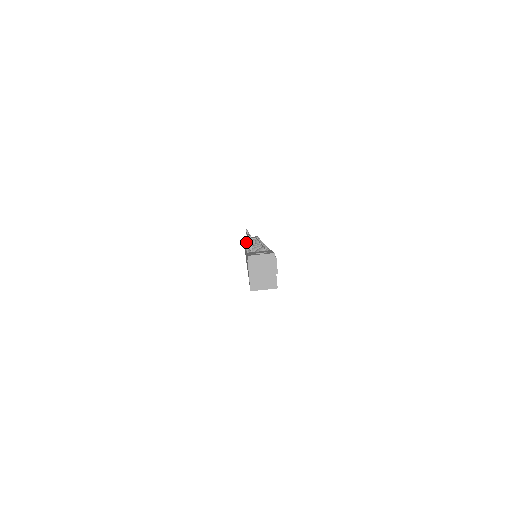
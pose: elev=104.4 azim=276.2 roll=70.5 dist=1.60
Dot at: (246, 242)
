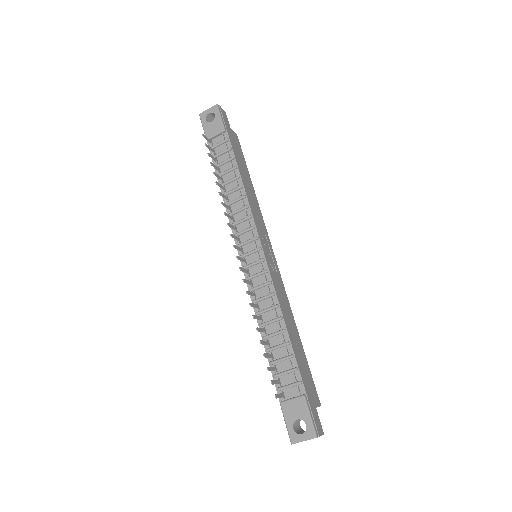
Dot at: occluded
